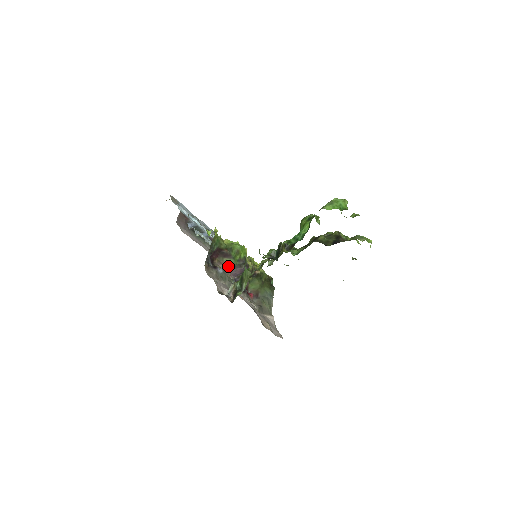
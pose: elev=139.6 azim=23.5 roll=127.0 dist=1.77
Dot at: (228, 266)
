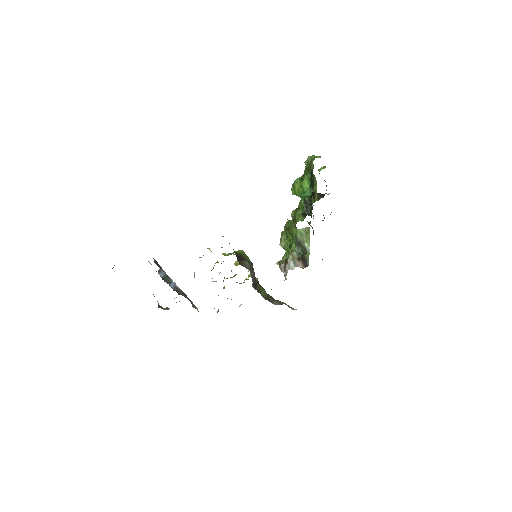
Dot at: (249, 269)
